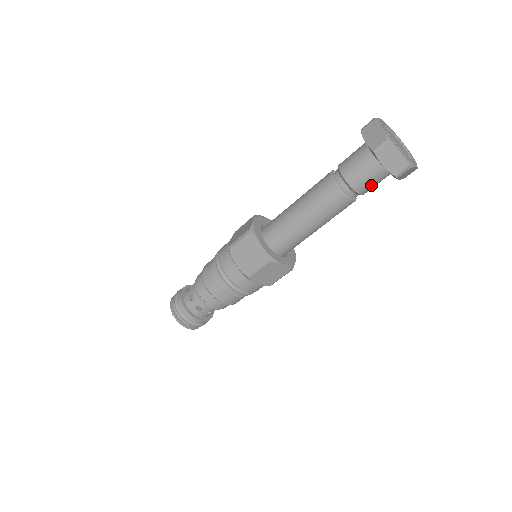
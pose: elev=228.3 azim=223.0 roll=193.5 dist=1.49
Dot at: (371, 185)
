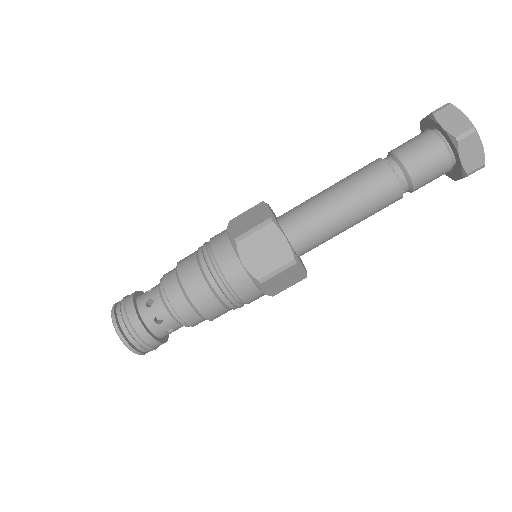
Dot at: (424, 163)
